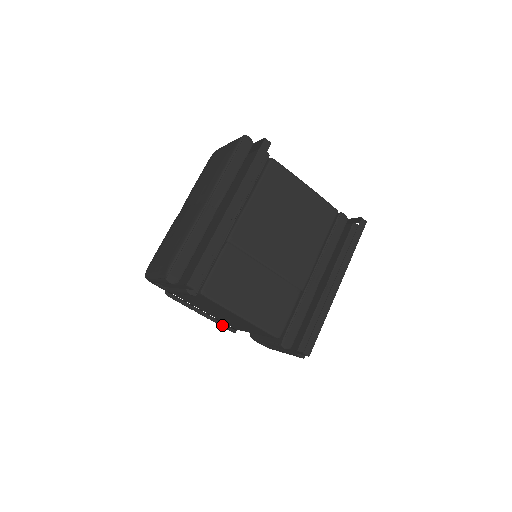
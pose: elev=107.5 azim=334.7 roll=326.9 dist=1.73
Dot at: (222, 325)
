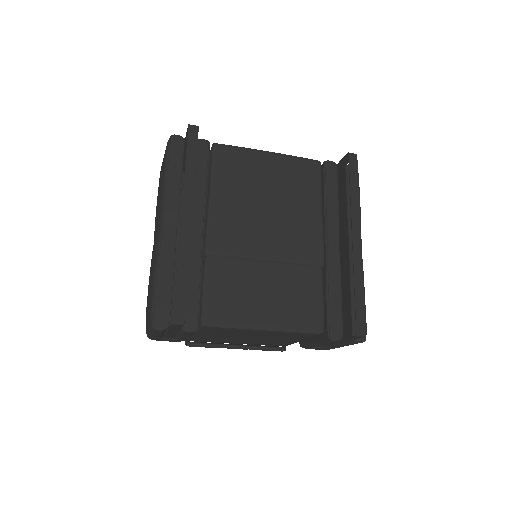
Dot at: (266, 349)
